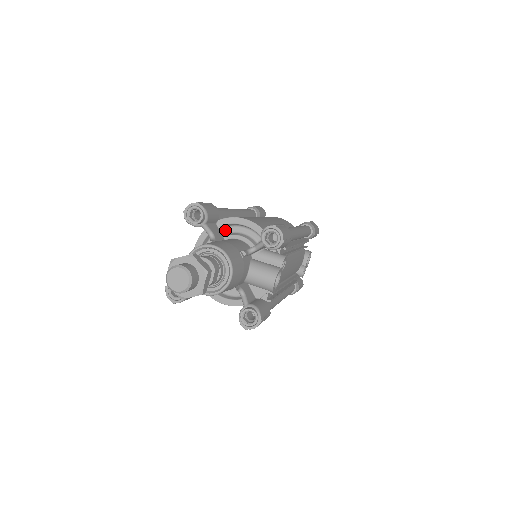
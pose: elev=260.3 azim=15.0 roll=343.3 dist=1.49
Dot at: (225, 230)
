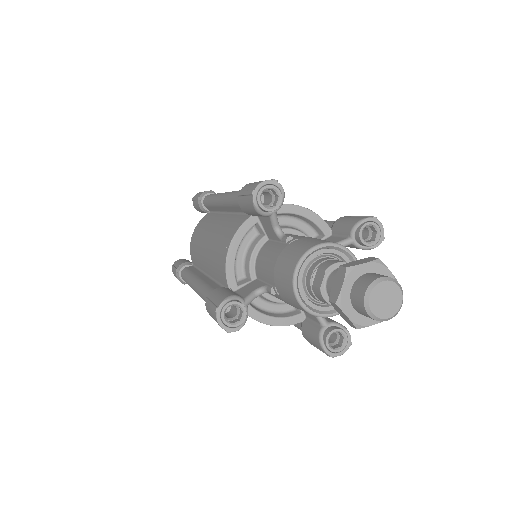
Dot at: occluded
